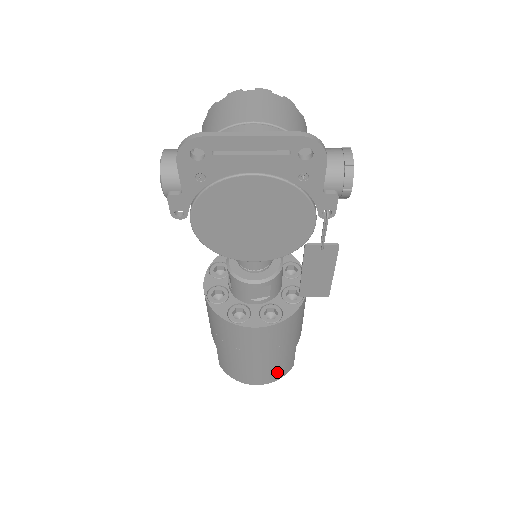
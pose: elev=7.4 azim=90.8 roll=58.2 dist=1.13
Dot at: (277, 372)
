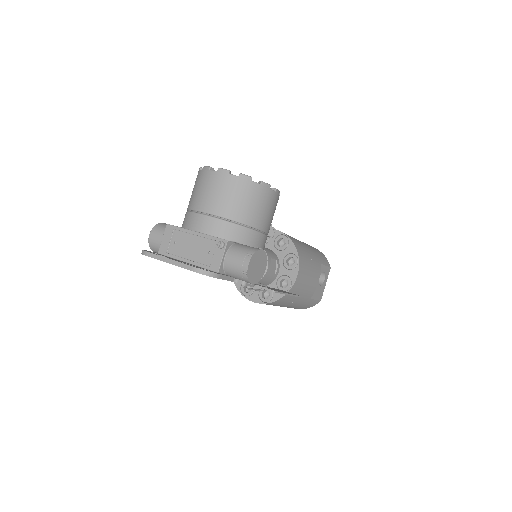
Dot at: (301, 307)
